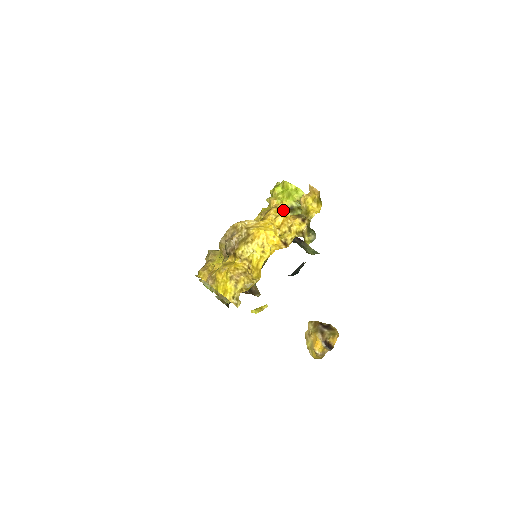
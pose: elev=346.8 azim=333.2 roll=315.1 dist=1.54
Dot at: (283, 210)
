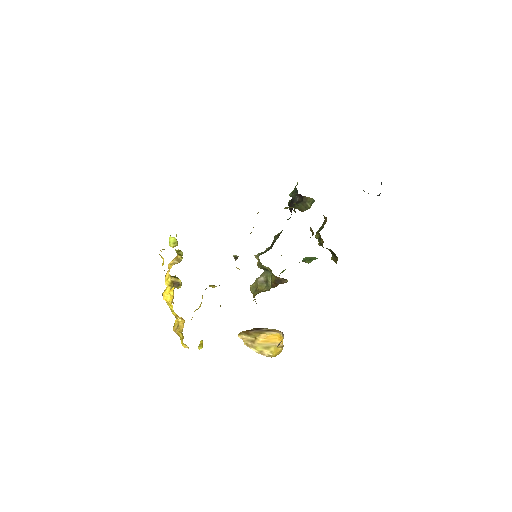
Dot at: (169, 265)
